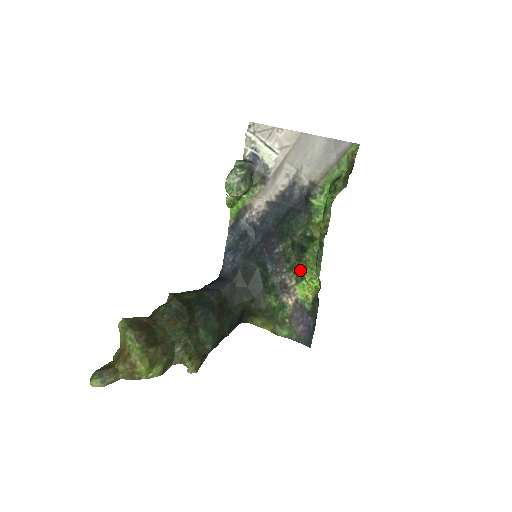
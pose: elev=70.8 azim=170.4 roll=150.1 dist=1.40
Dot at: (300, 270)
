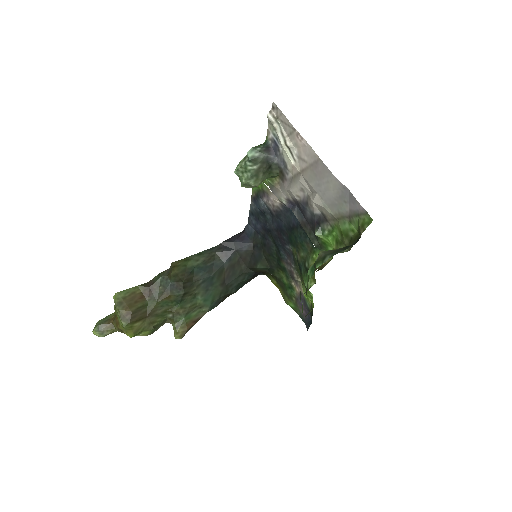
Dot at: occluded
